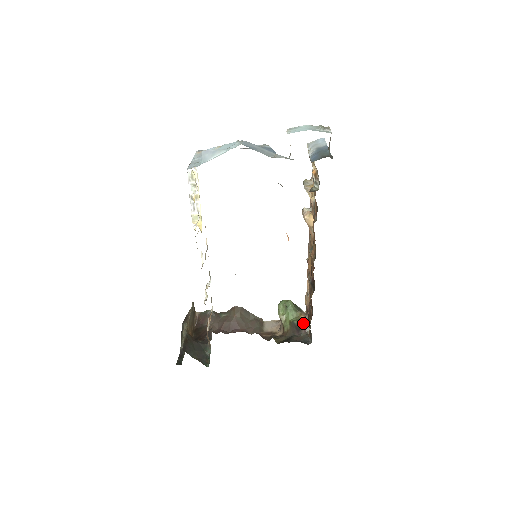
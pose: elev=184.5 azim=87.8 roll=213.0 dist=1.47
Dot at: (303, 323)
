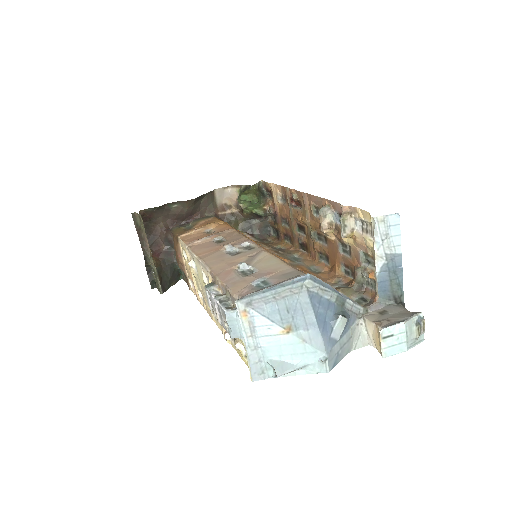
Dot at: (266, 214)
